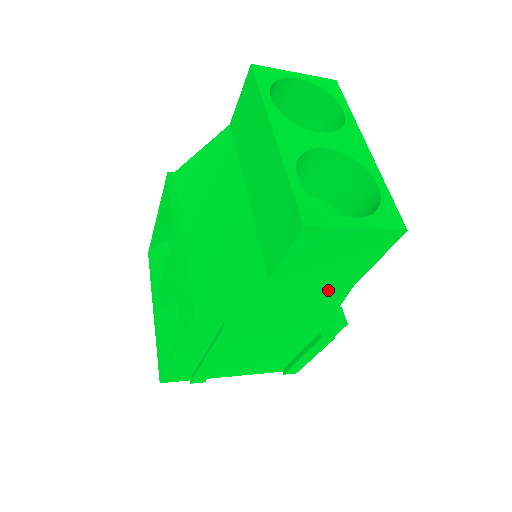
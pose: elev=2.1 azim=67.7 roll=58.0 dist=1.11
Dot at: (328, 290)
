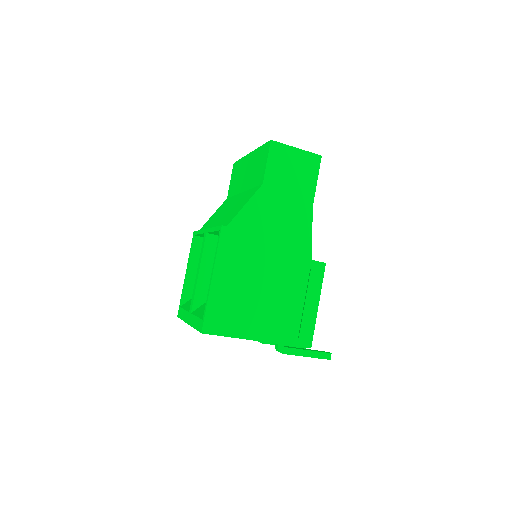
Dot at: (299, 208)
